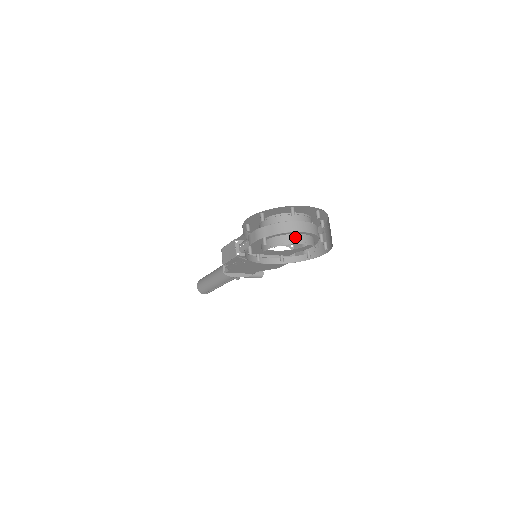
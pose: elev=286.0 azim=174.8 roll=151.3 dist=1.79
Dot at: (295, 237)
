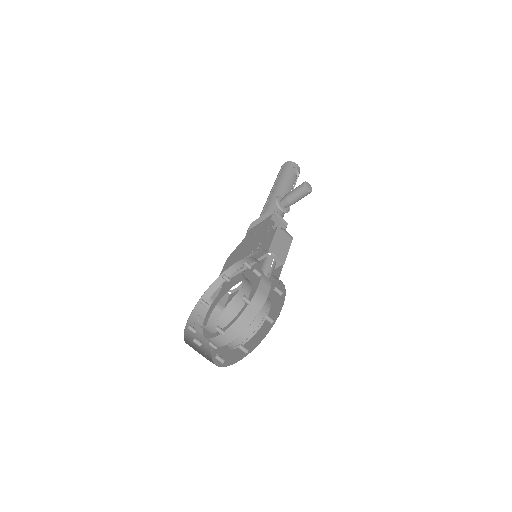
Dot at: (219, 361)
